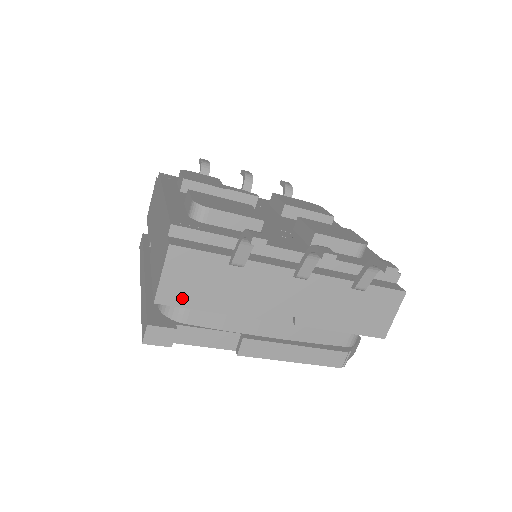
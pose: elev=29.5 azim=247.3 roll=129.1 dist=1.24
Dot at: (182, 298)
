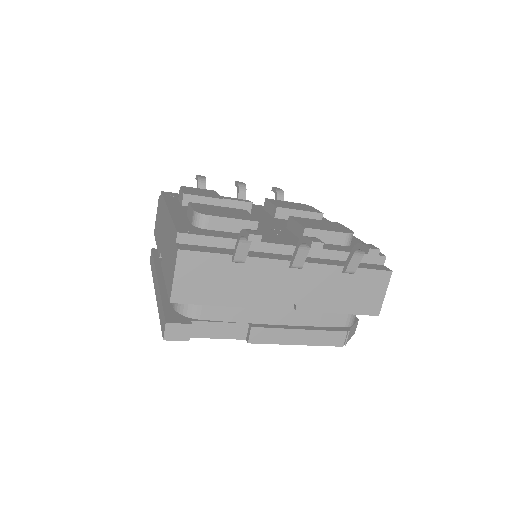
Dot at: (194, 296)
